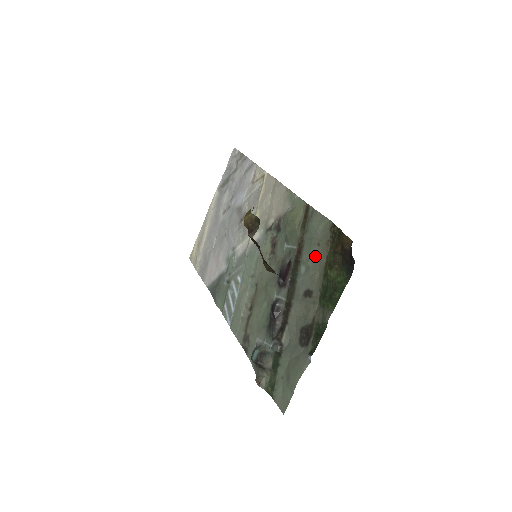
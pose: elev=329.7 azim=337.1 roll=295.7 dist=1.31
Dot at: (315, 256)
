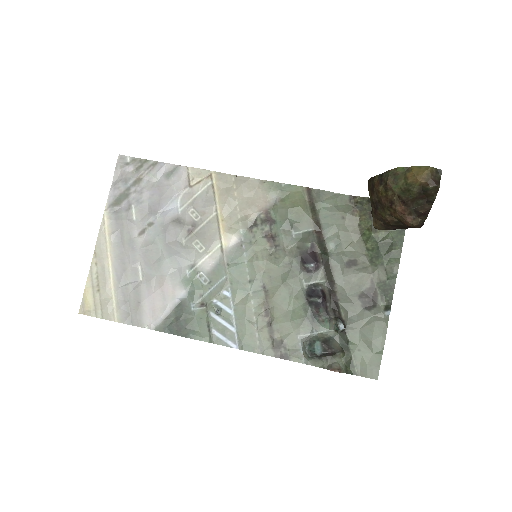
Dot at: (343, 229)
